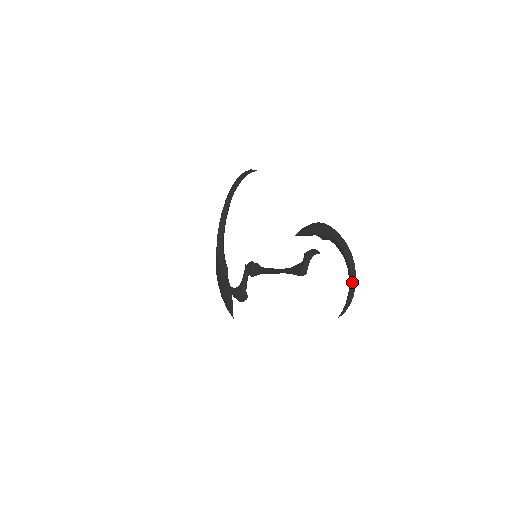
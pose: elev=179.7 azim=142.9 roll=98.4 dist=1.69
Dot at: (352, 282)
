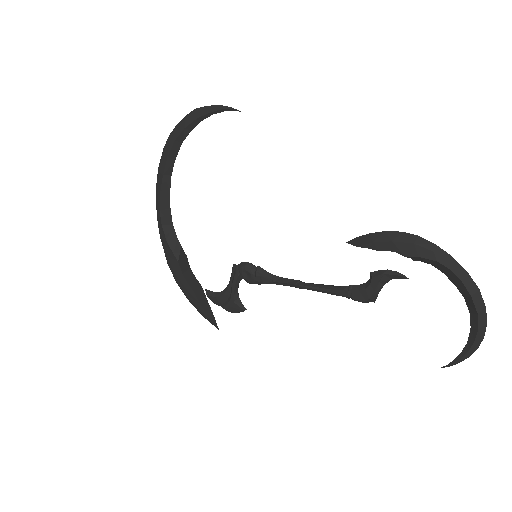
Dot at: (480, 333)
